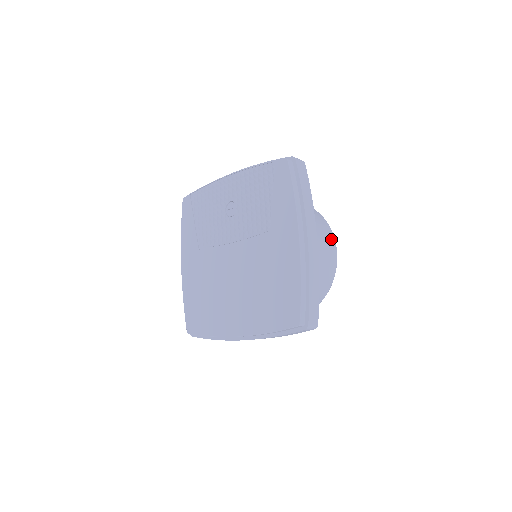
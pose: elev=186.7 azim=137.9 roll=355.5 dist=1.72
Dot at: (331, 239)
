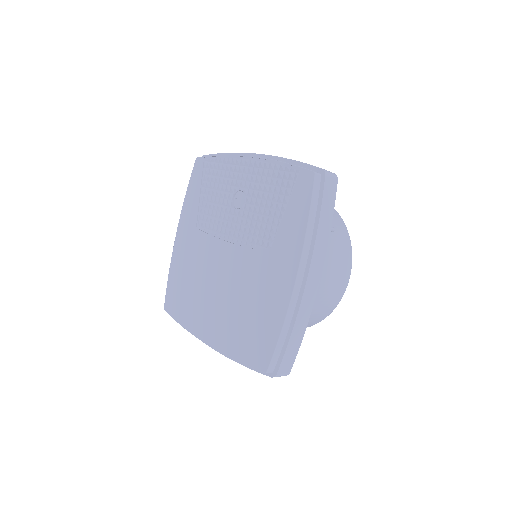
Dot at: (347, 265)
